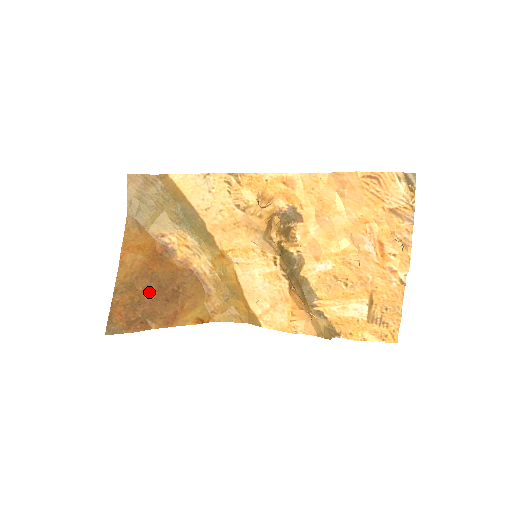
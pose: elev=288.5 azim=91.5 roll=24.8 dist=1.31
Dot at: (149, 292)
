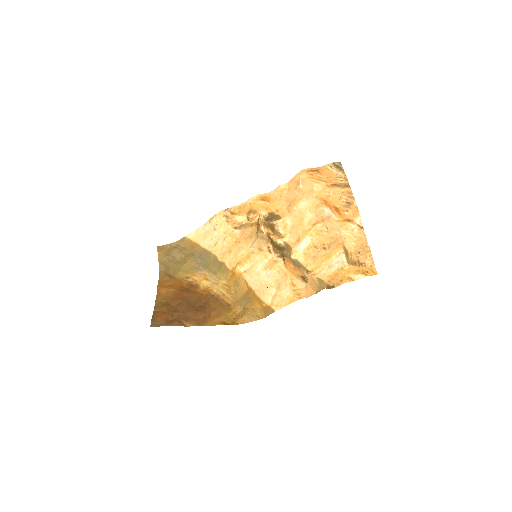
Dot at: (182, 306)
